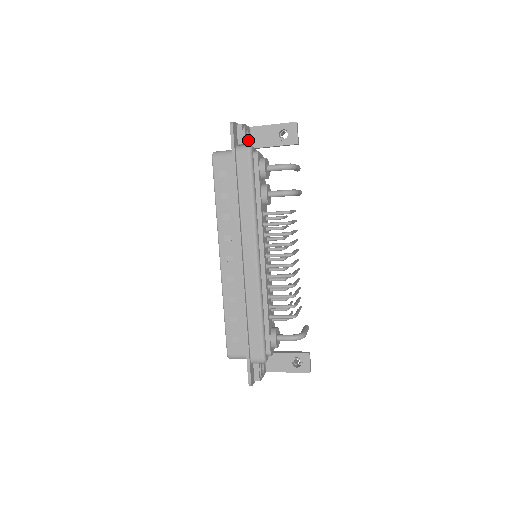
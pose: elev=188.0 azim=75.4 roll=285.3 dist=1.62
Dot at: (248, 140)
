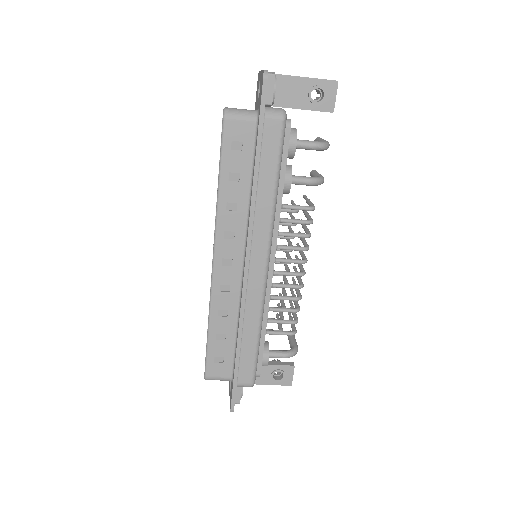
Dot at: occluded
